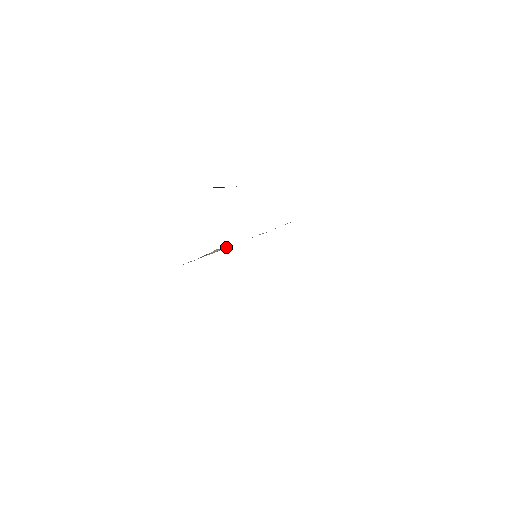
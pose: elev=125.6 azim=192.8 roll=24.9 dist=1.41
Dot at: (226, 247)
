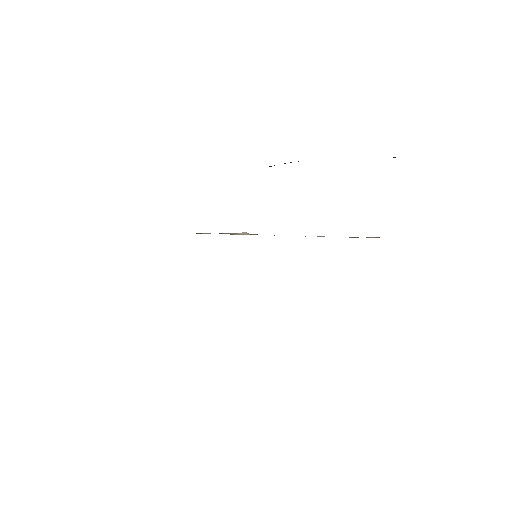
Dot at: occluded
